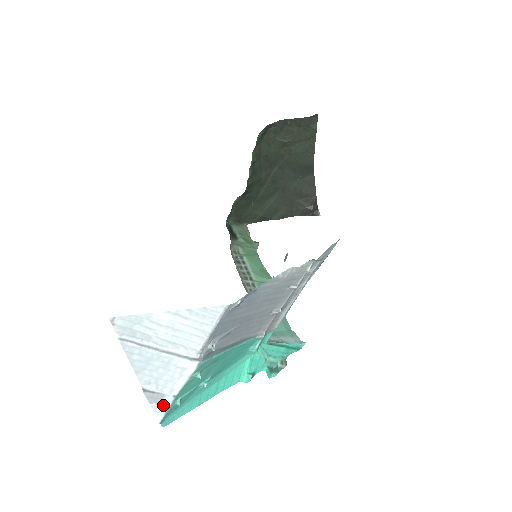
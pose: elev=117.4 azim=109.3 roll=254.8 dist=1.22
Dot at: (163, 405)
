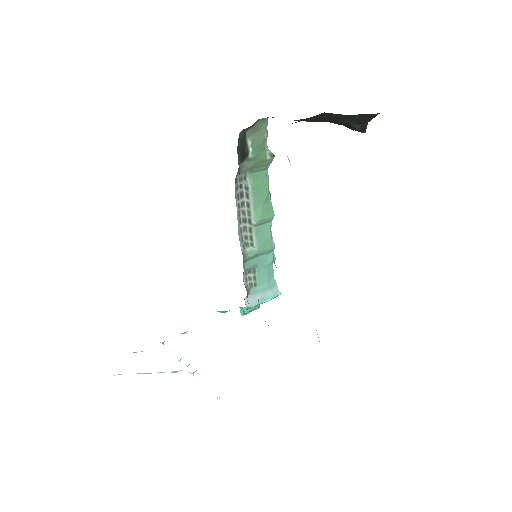
Dot at: occluded
